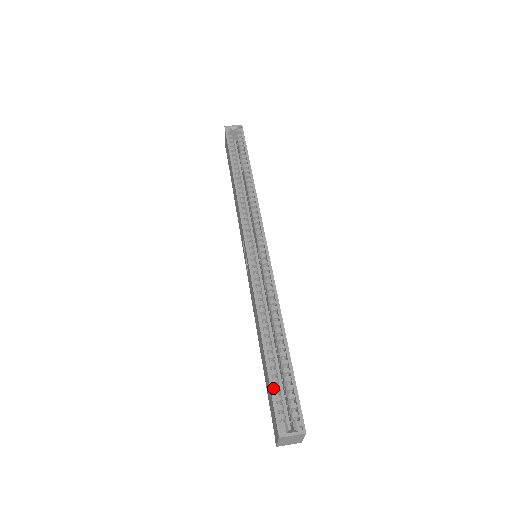
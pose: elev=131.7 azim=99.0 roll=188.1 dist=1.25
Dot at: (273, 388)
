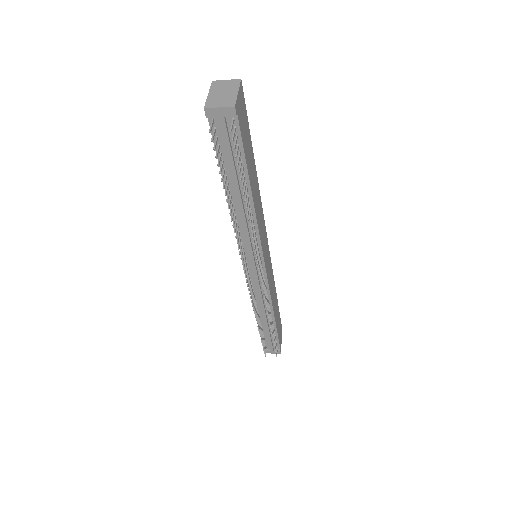
Dot at: occluded
